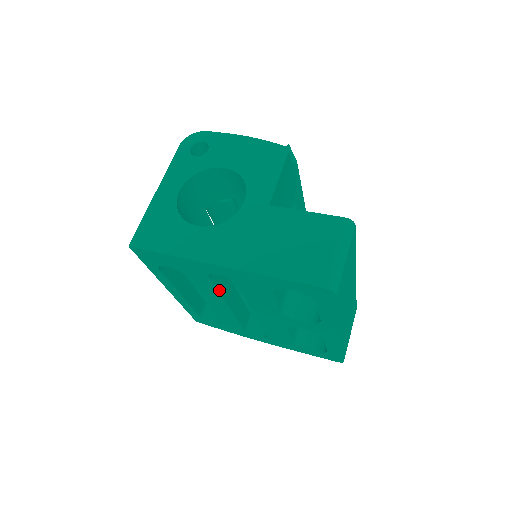
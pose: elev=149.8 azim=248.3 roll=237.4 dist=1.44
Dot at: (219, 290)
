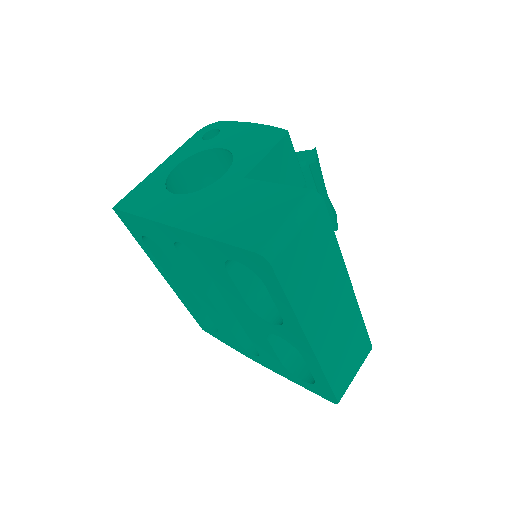
Dot at: (193, 272)
